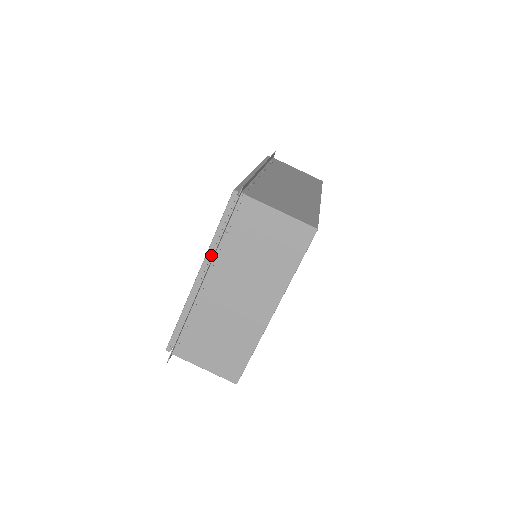
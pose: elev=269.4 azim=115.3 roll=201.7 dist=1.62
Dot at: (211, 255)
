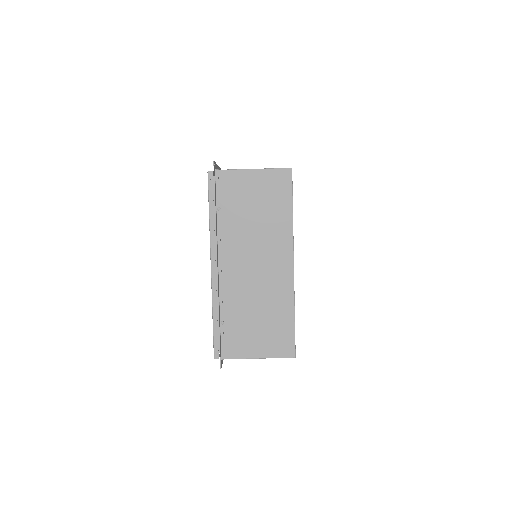
Dot at: (214, 241)
